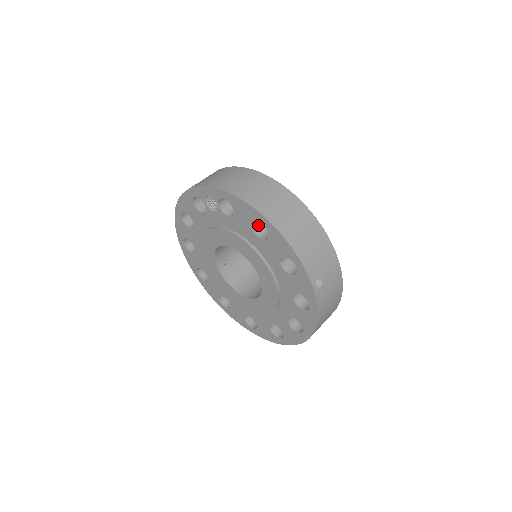
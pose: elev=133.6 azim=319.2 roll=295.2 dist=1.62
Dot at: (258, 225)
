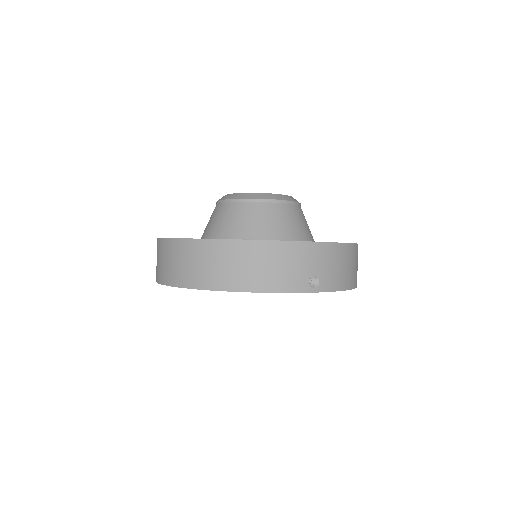
Dot at: occluded
